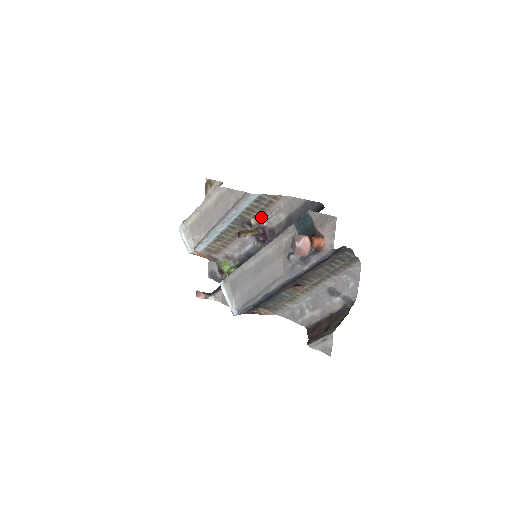
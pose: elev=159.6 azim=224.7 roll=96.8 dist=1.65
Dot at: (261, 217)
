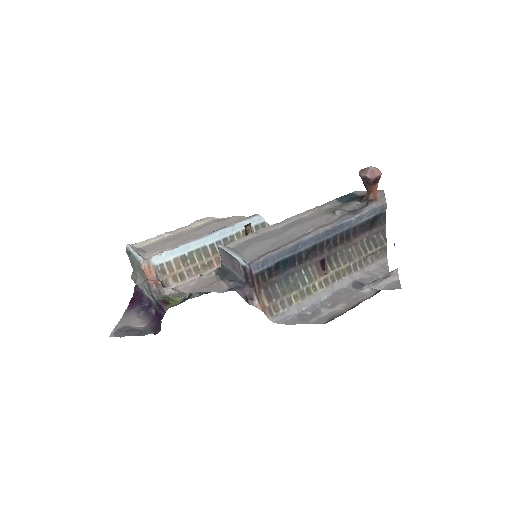
Dot at: occluded
